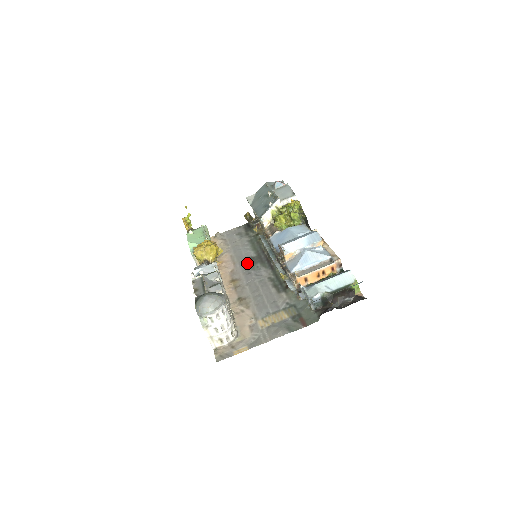
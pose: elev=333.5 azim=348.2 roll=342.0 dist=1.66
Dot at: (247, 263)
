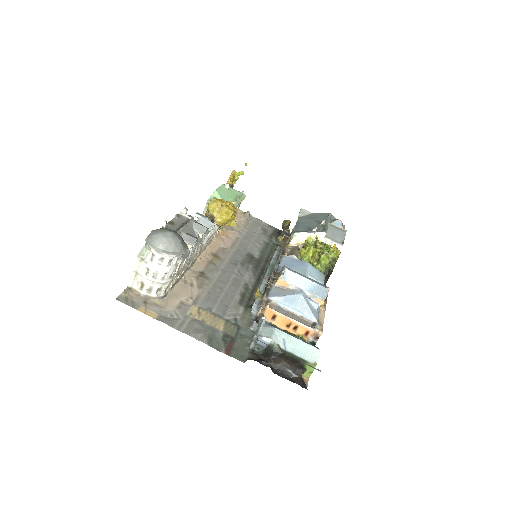
Dot at: (243, 255)
